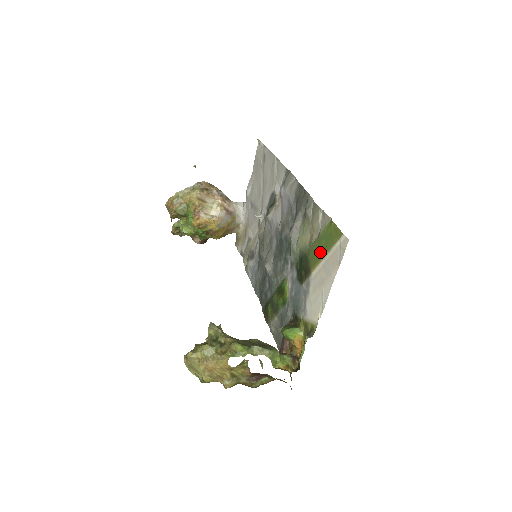
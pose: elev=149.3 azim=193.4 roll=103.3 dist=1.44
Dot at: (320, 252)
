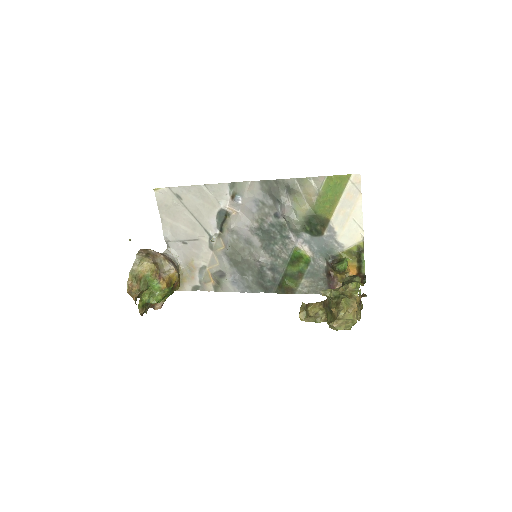
Dot at: (331, 201)
